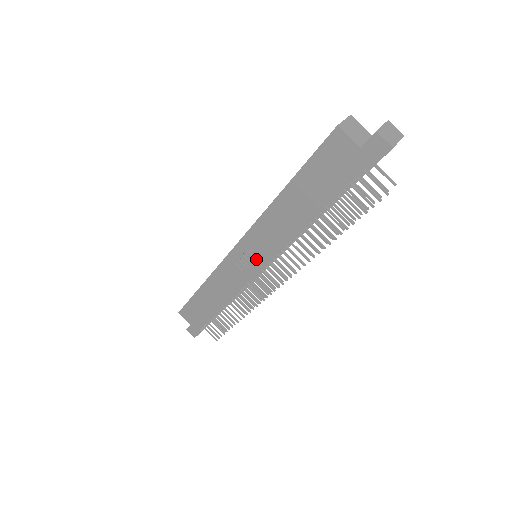
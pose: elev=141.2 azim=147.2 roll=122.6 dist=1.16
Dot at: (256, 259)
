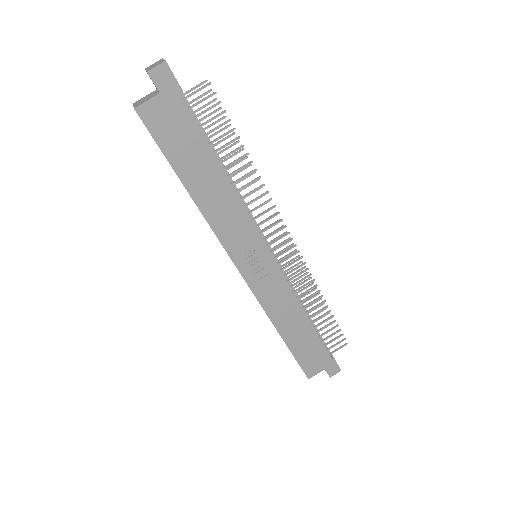
Dot at: (257, 252)
